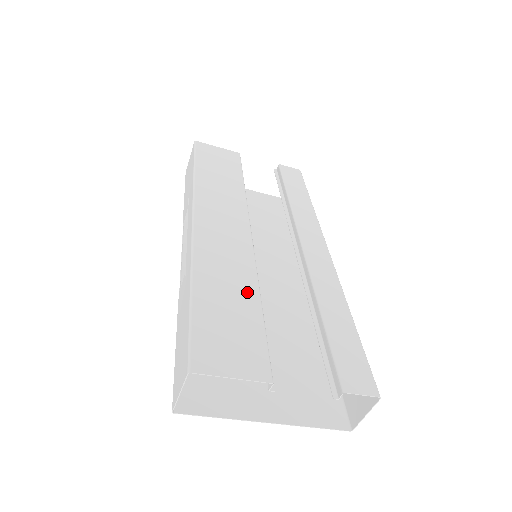
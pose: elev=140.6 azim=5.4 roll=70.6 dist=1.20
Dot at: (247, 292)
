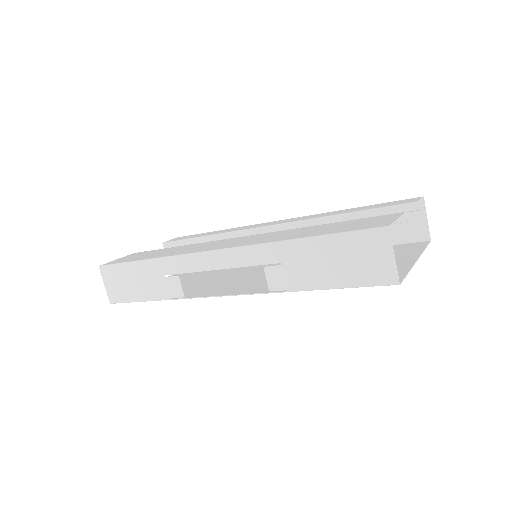
Dot at: (312, 228)
